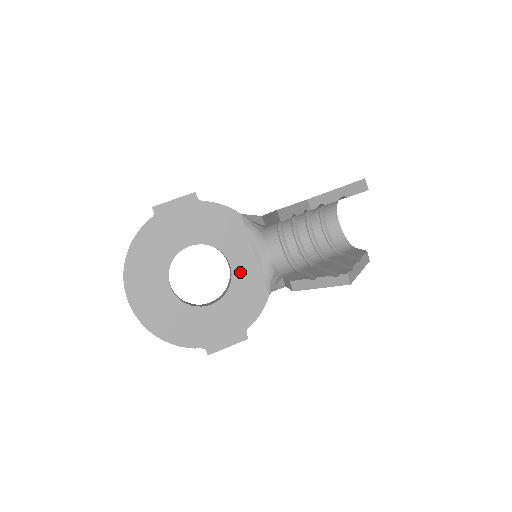
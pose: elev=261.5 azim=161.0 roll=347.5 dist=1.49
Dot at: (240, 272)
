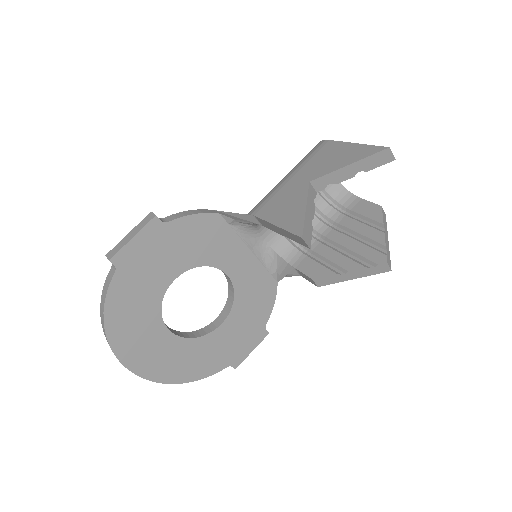
Dot at: (240, 276)
